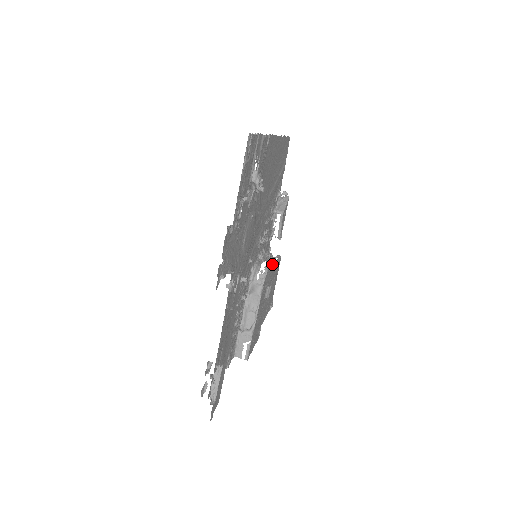
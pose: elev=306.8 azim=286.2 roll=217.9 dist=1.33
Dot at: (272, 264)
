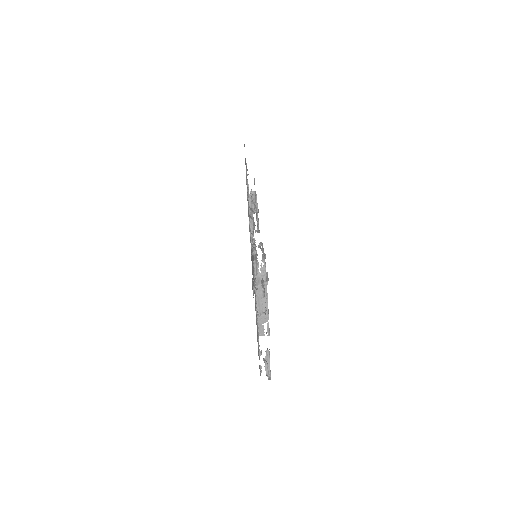
Dot at: (265, 255)
